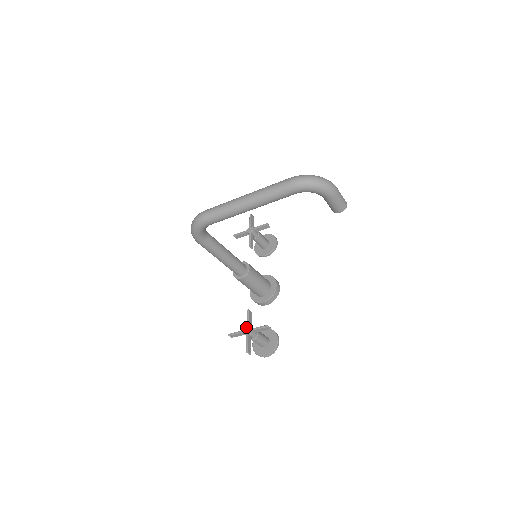
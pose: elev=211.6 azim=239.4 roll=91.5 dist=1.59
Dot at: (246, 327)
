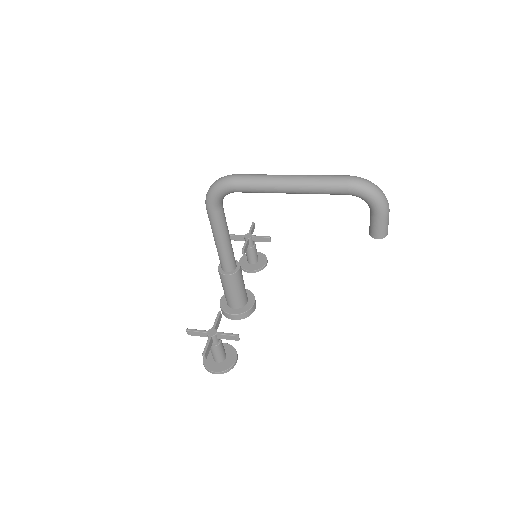
Dot at: (212, 328)
